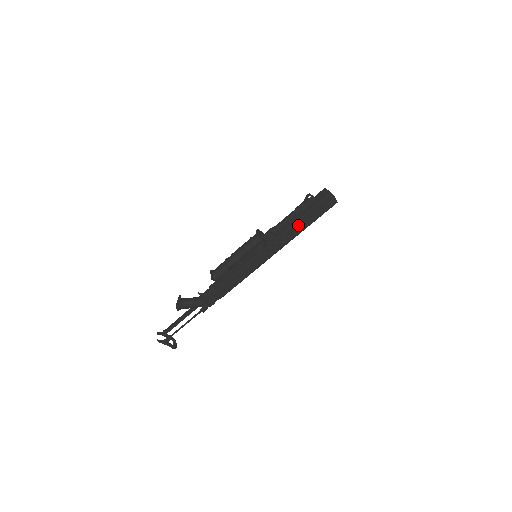
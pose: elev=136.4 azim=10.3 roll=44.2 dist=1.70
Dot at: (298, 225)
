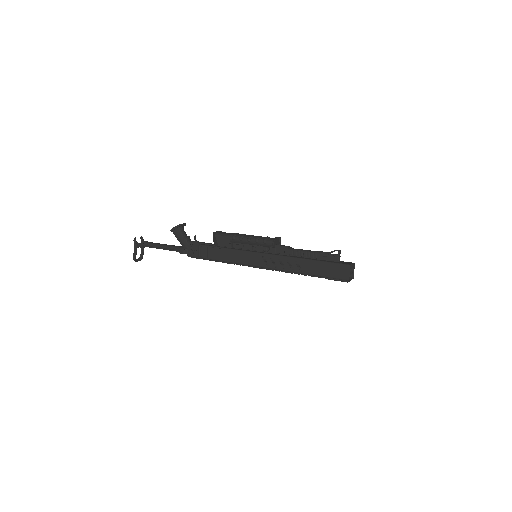
Dot at: (306, 264)
